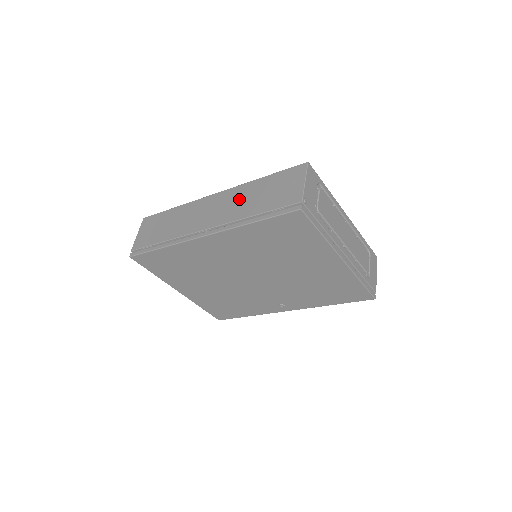
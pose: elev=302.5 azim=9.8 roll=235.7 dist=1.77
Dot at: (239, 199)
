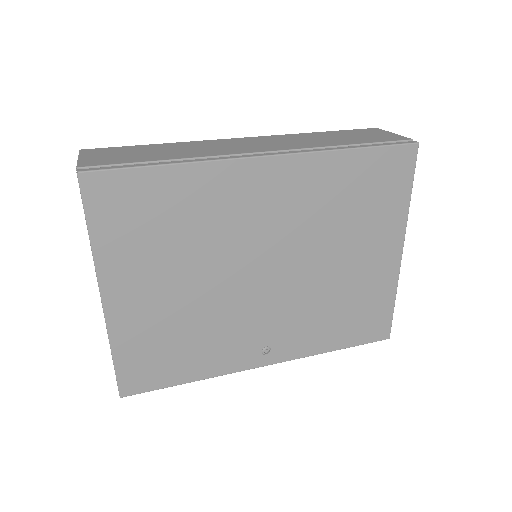
Dot at: (300, 139)
